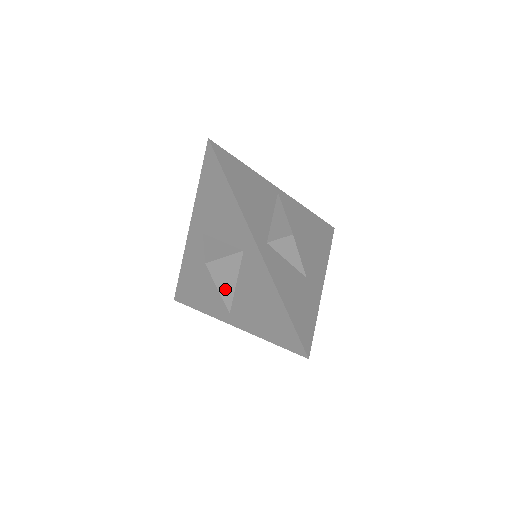
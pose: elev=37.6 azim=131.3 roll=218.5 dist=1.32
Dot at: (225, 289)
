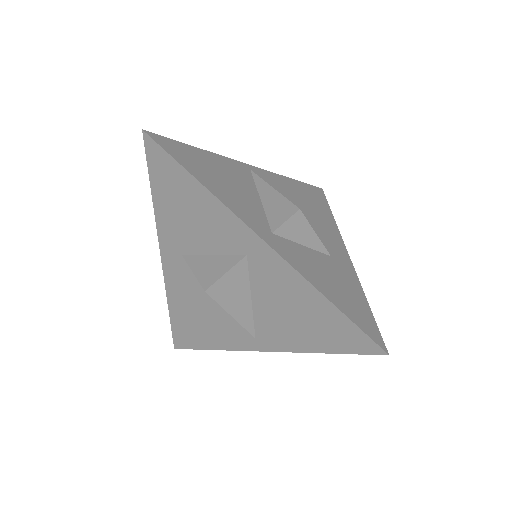
Dot at: (240, 312)
